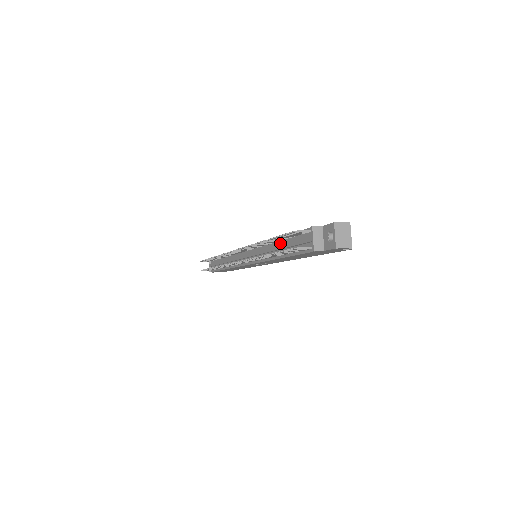
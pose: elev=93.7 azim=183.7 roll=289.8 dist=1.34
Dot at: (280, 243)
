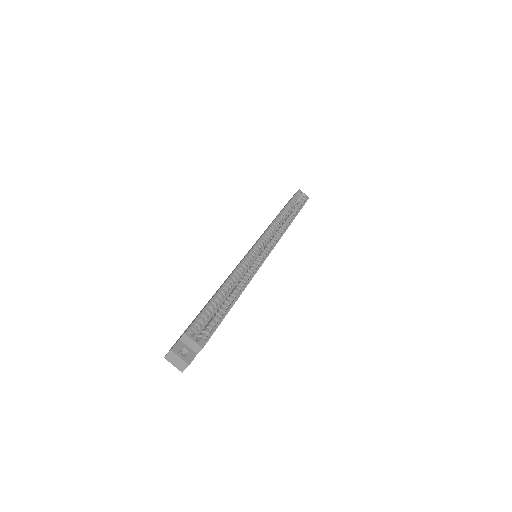
Dot at: occluded
